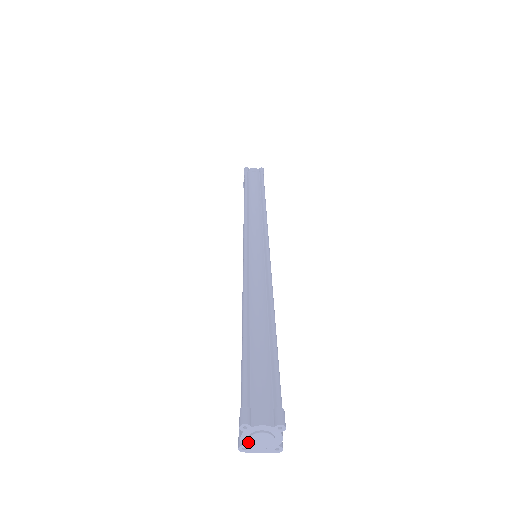
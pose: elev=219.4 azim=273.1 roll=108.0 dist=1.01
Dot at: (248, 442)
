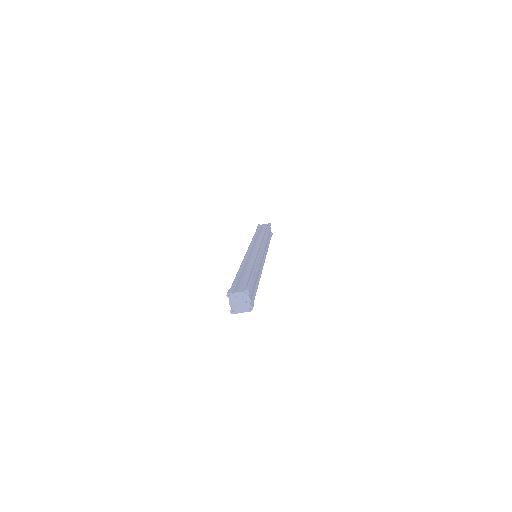
Dot at: (233, 305)
